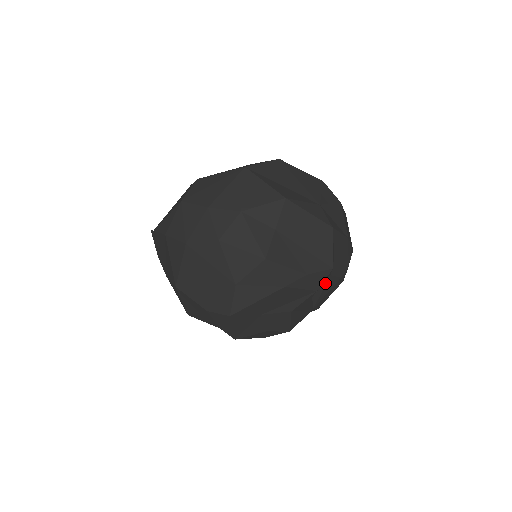
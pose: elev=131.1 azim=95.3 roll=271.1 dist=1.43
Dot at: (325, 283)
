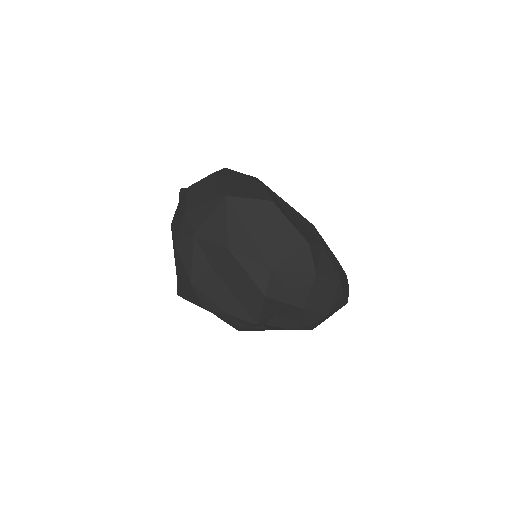
Dot at: (265, 325)
